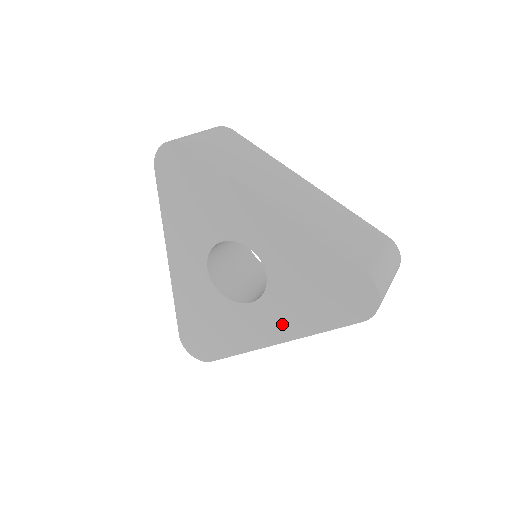
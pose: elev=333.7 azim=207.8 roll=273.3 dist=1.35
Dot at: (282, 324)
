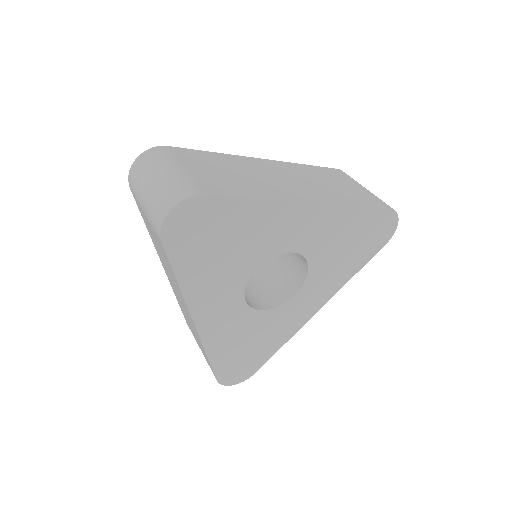
Dot at: (323, 292)
